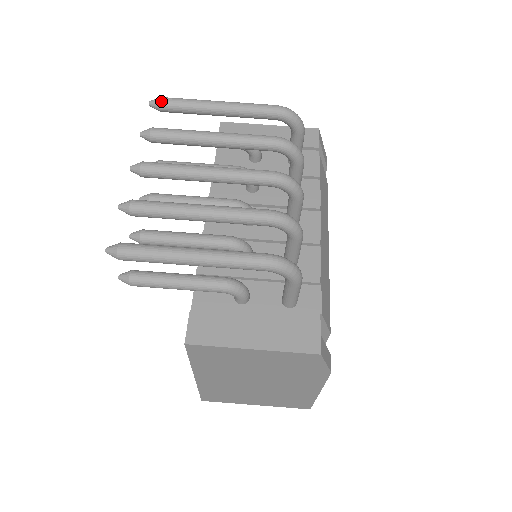
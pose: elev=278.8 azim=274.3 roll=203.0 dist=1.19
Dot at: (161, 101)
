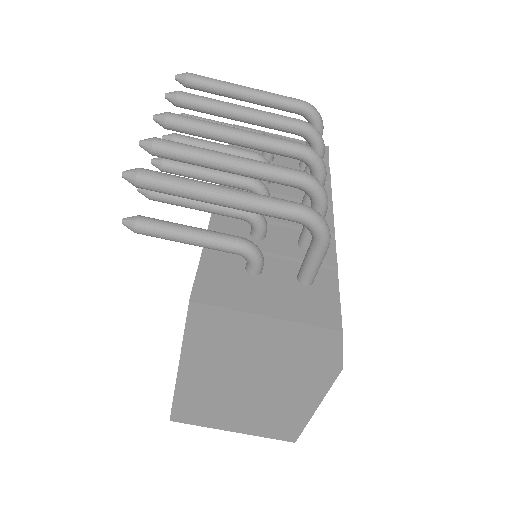
Dot at: (189, 75)
